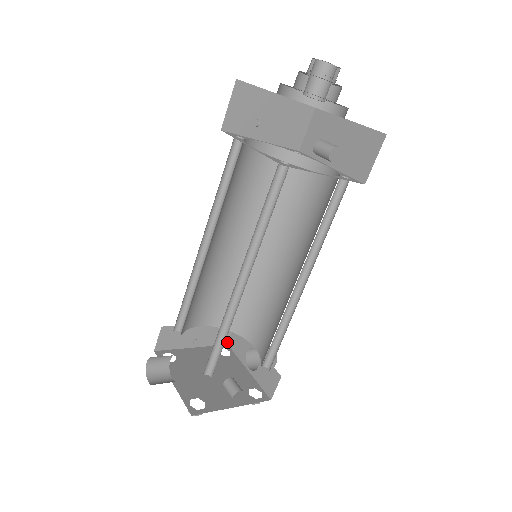
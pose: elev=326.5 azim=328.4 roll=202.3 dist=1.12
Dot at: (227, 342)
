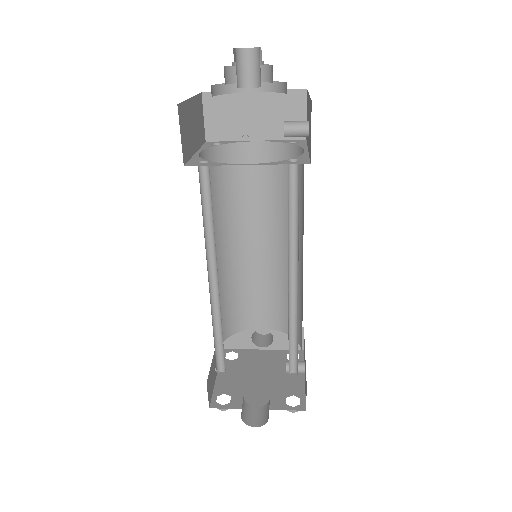
Dot at: occluded
